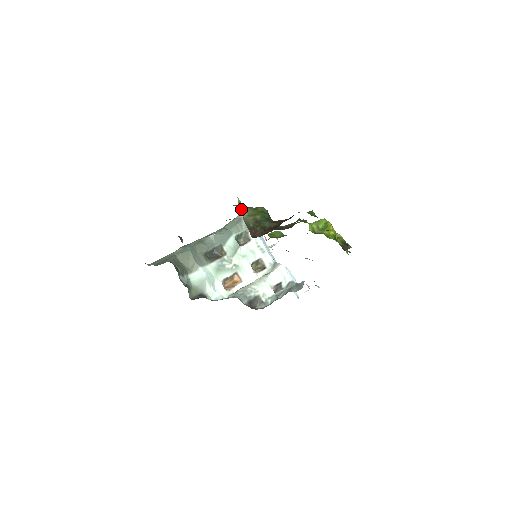
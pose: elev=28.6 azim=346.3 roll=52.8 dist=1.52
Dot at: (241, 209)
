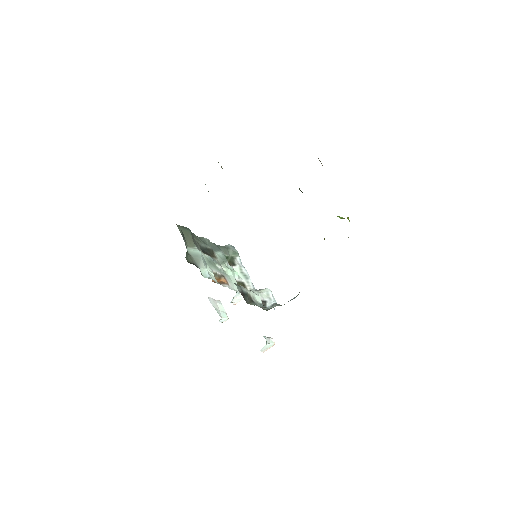
Dot at: occluded
